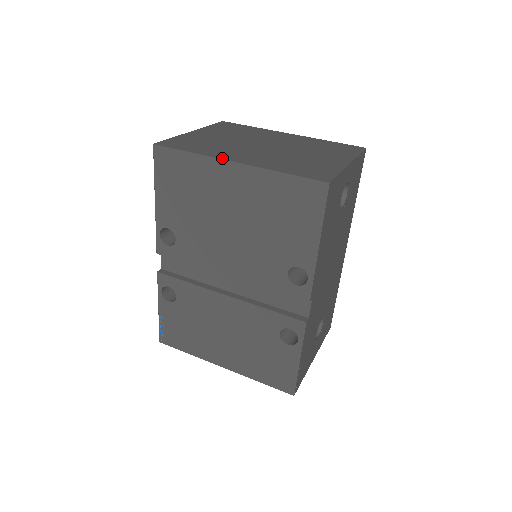
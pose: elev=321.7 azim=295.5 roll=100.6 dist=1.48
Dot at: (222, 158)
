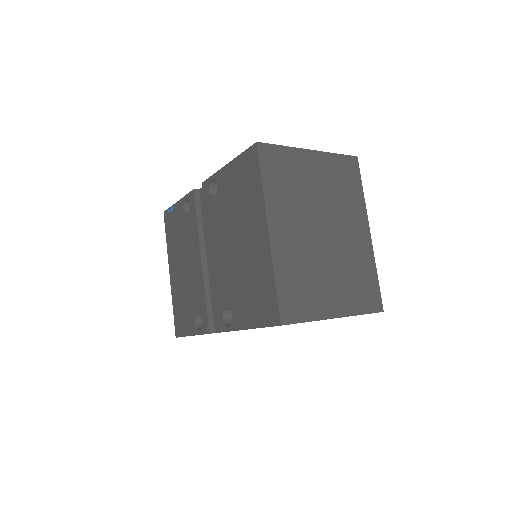
Dot at: (268, 216)
